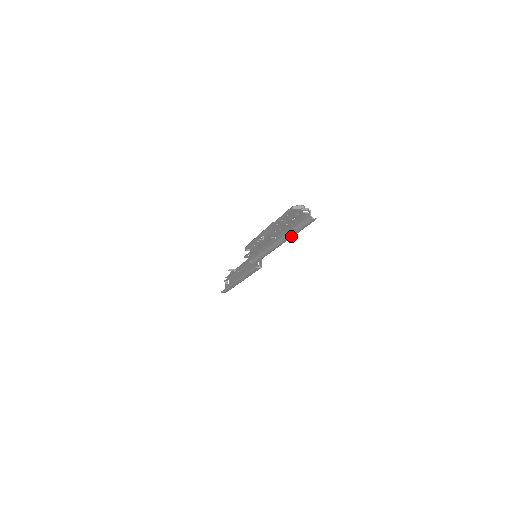
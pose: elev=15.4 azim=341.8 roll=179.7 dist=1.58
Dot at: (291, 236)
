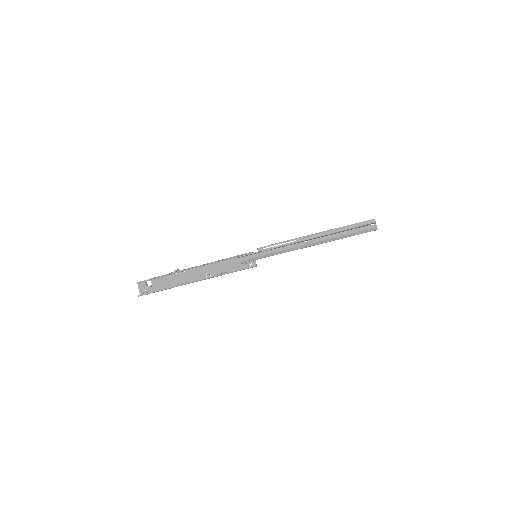
Dot at: (334, 240)
